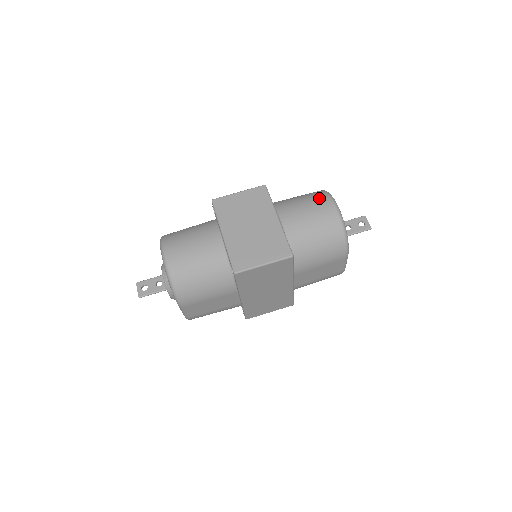
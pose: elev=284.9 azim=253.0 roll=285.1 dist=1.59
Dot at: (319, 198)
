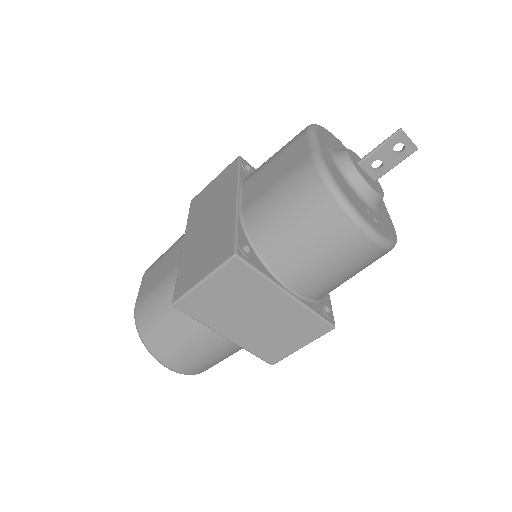
Dot at: (335, 230)
